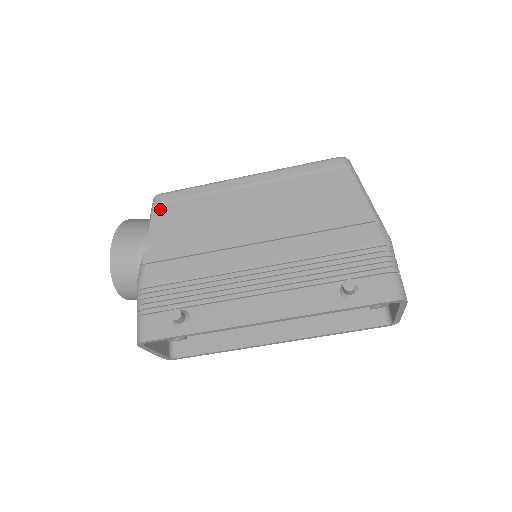
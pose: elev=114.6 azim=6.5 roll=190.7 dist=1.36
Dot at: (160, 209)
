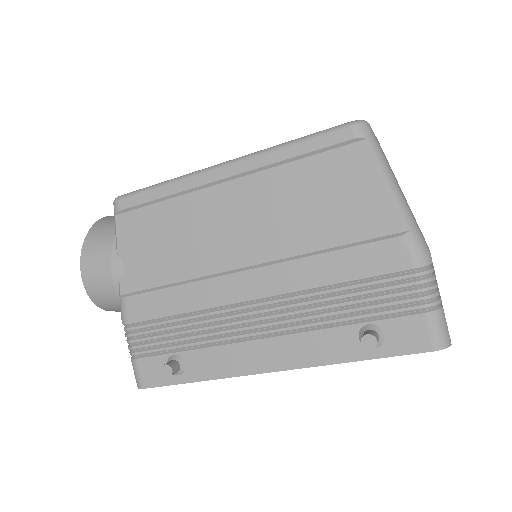
Dot at: (123, 220)
